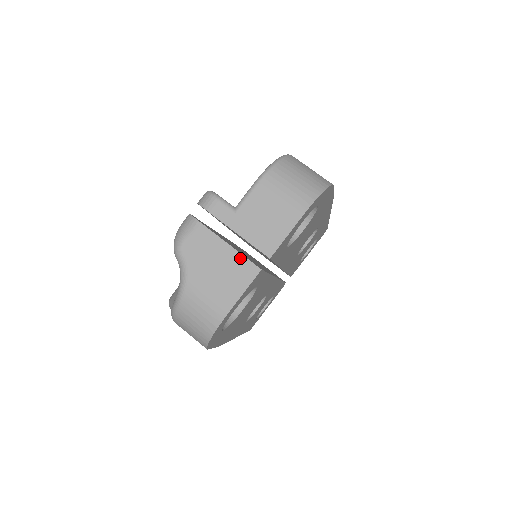
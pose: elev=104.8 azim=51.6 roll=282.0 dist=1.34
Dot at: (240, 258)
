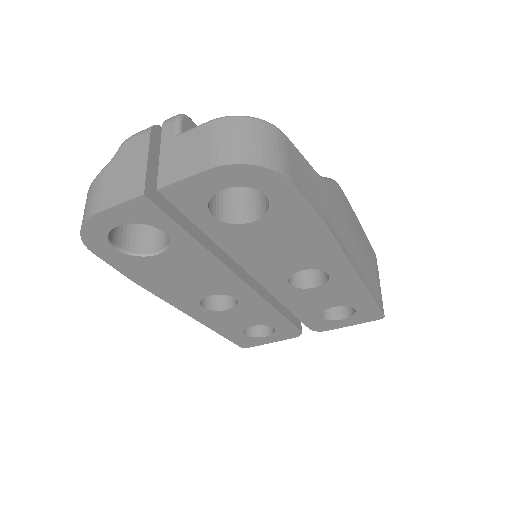
Dot at: (143, 175)
